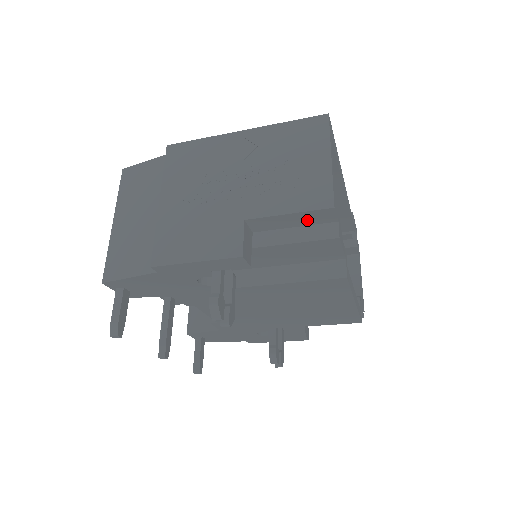
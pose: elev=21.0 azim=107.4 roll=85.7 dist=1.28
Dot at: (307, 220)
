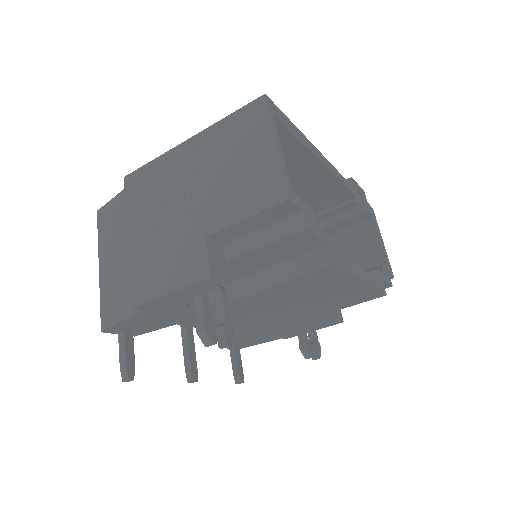
Dot at: (269, 218)
